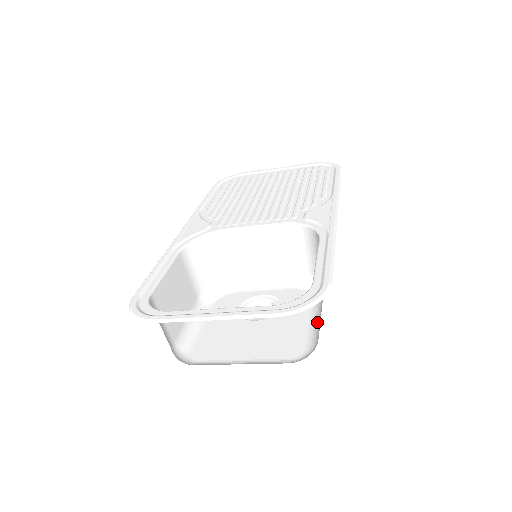
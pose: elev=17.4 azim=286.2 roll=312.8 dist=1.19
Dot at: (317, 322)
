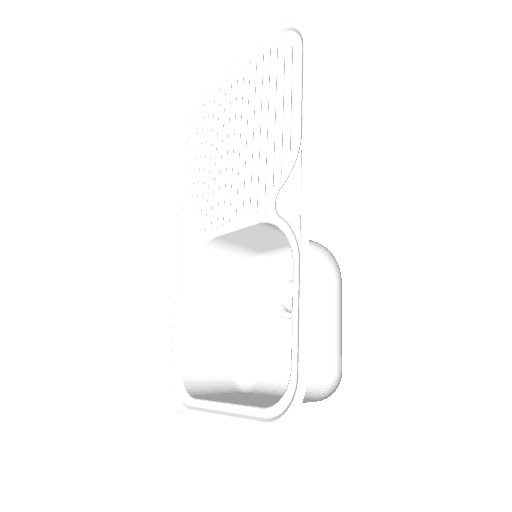
Dot at: (341, 329)
